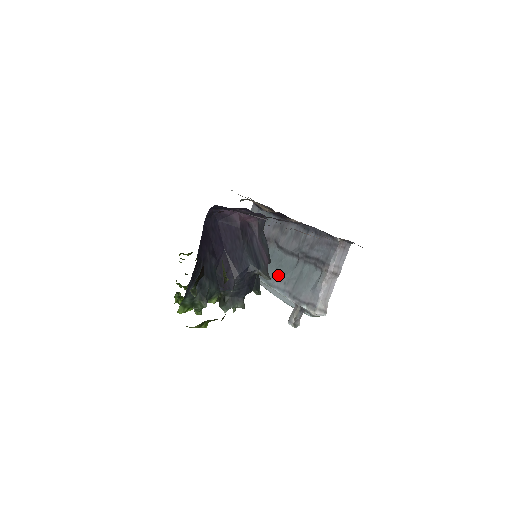
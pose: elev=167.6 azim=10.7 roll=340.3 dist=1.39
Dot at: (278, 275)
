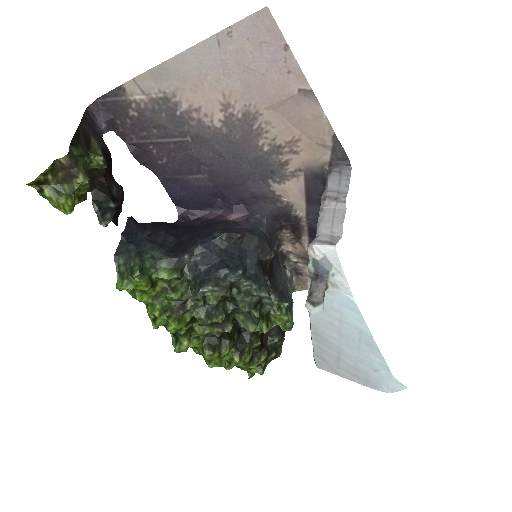
Dot at: occluded
